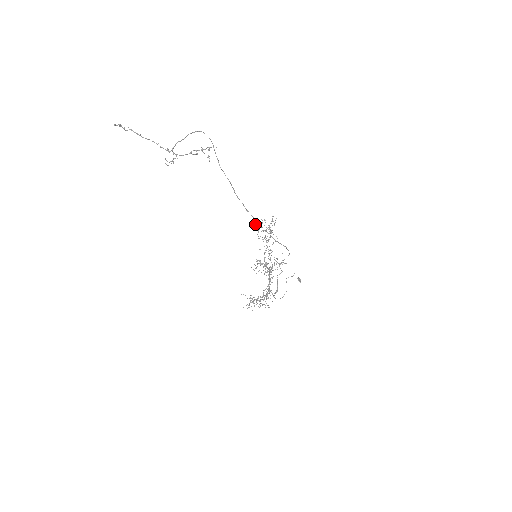
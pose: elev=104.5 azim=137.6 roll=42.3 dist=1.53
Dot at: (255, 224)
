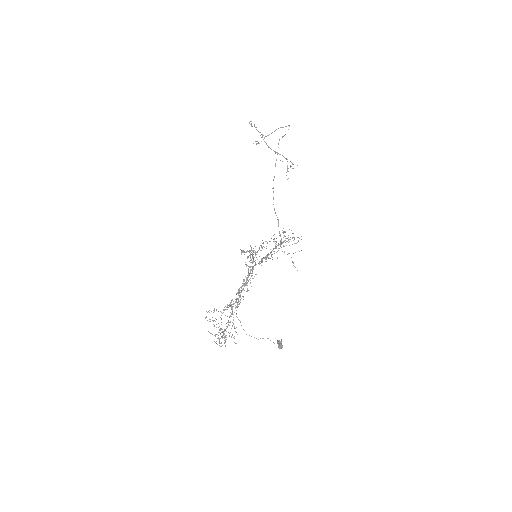
Dot at: occluded
